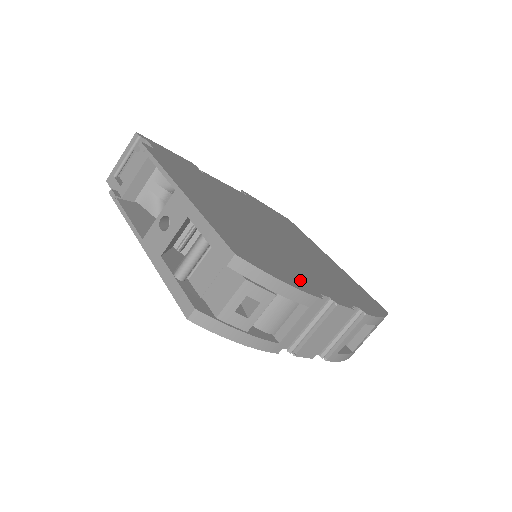
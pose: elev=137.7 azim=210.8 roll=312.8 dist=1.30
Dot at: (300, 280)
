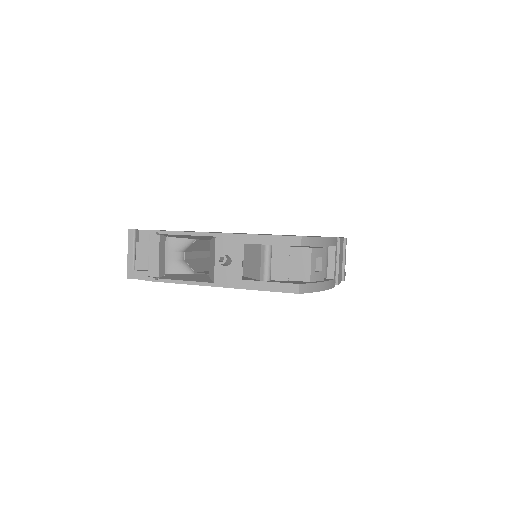
Dot at: occluded
